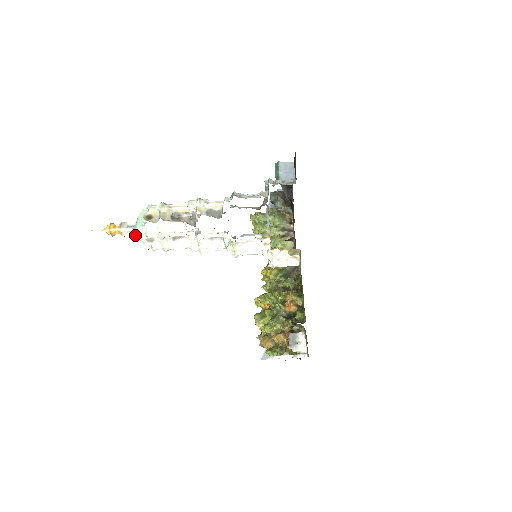
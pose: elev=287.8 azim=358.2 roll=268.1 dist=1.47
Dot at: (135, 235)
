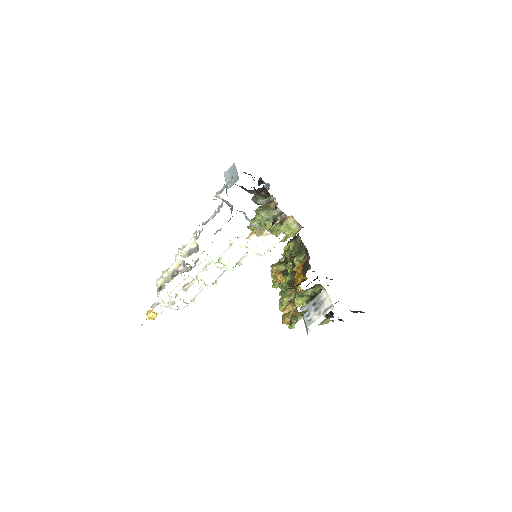
Dot at: (166, 307)
